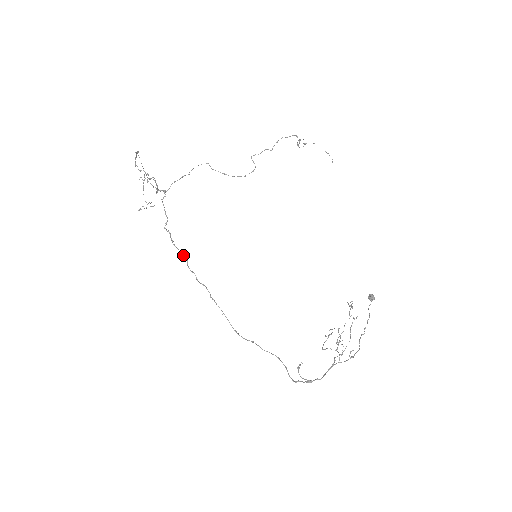
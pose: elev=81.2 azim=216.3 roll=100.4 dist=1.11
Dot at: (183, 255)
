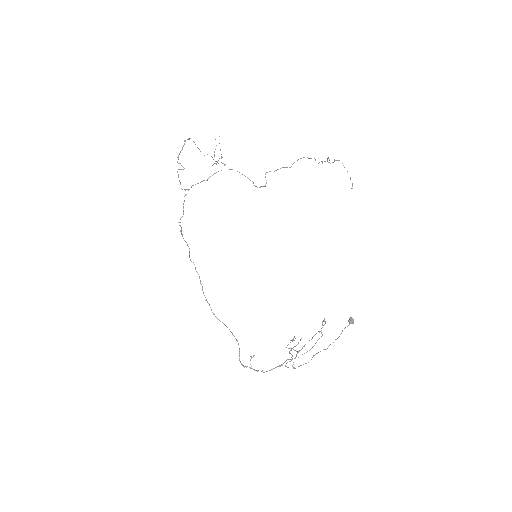
Dot at: occluded
